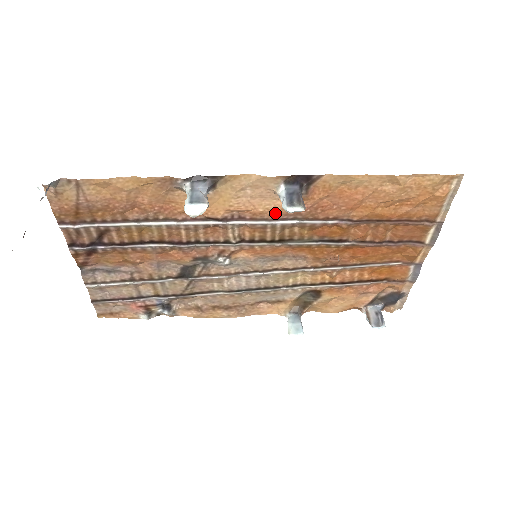
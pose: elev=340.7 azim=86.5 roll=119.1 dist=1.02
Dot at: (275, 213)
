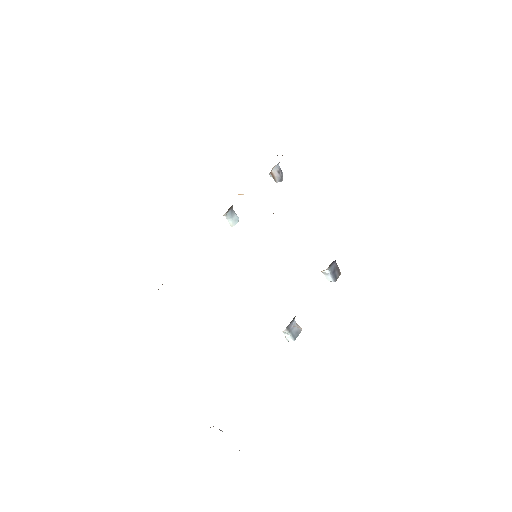
Dot at: occluded
